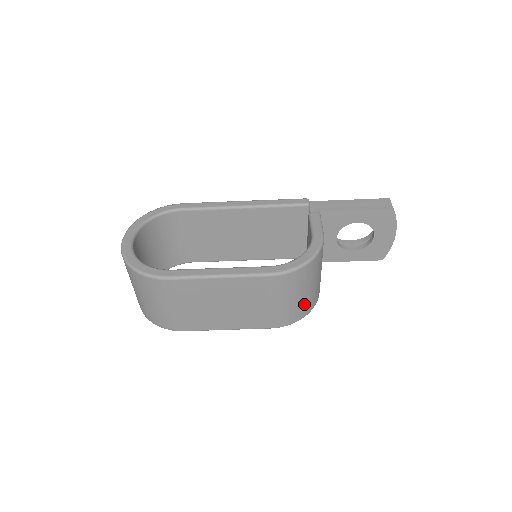
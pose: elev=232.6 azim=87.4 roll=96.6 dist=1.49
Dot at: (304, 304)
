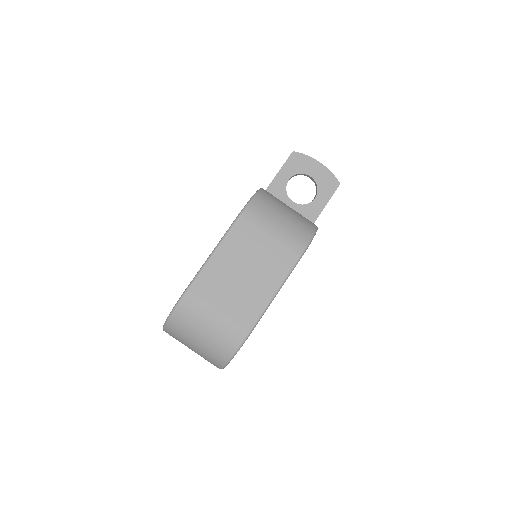
Dot at: (297, 224)
